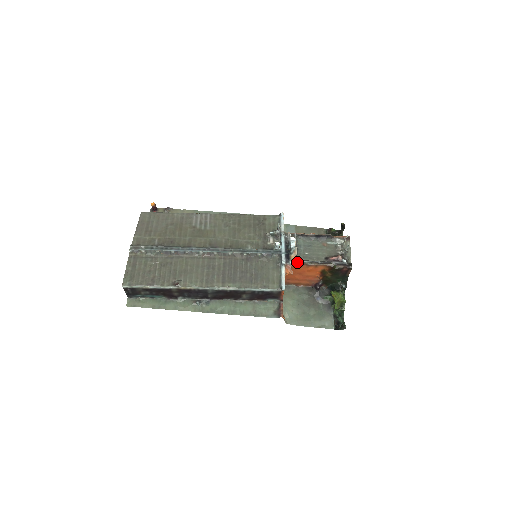
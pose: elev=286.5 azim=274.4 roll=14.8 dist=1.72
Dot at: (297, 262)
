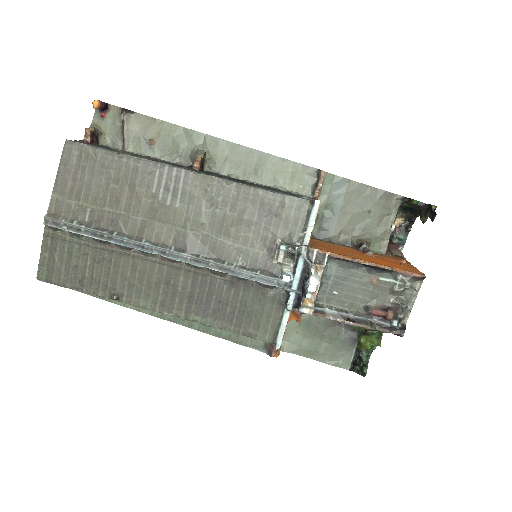
Dot at: (312, 311)
